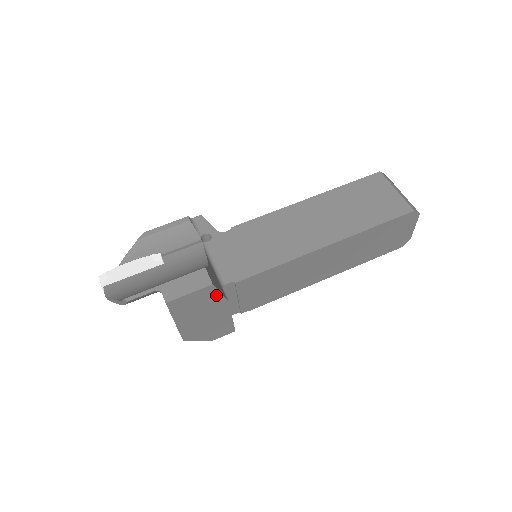
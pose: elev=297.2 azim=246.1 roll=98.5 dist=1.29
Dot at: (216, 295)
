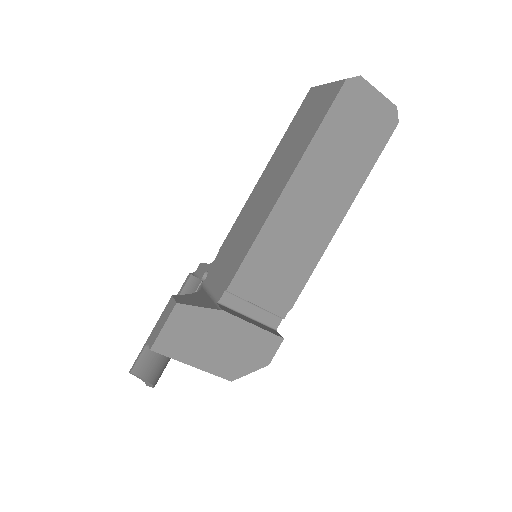
Dot at: (198, 312)
